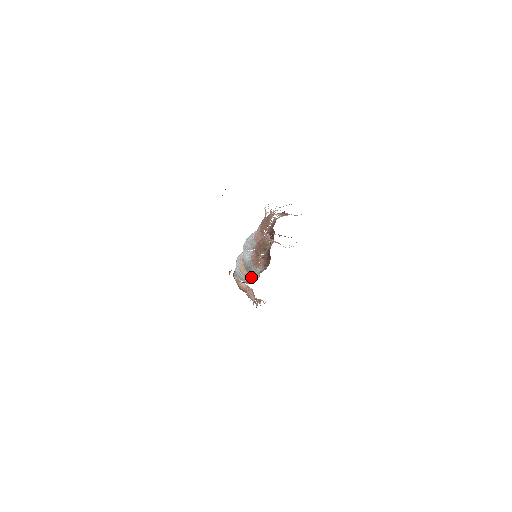
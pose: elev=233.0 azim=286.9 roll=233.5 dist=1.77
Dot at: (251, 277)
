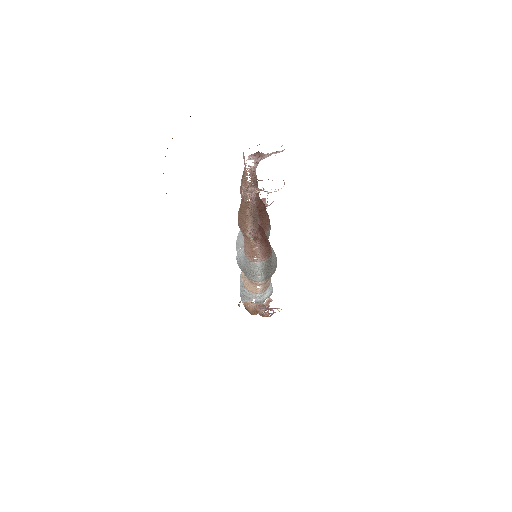
Dot at: (260, 292)
